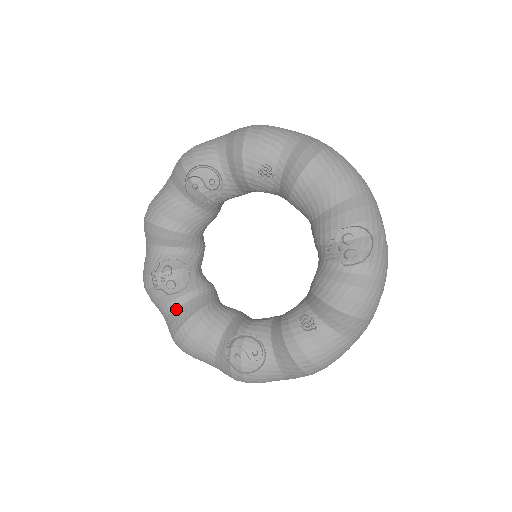
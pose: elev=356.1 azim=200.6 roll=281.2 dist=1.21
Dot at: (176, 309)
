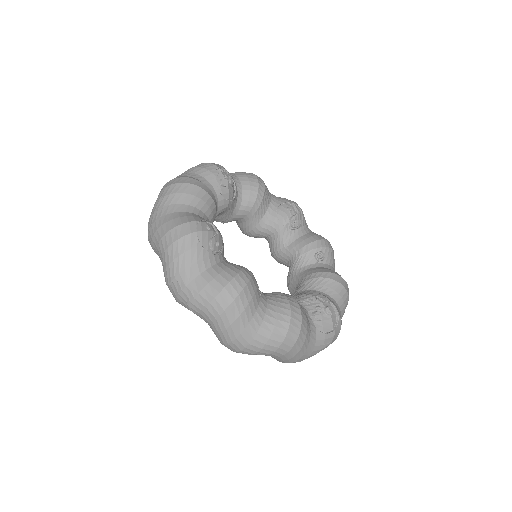
Dot at: (205, 184)
